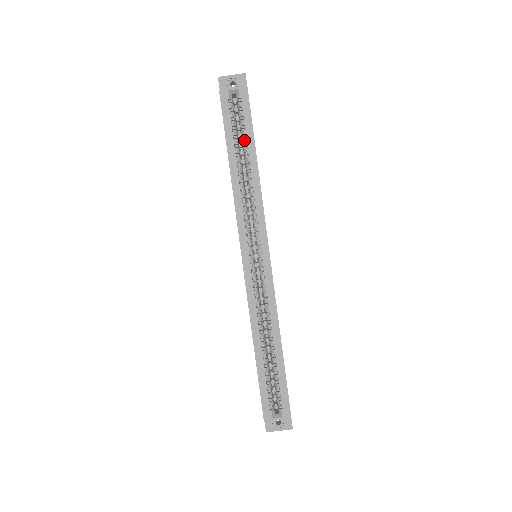
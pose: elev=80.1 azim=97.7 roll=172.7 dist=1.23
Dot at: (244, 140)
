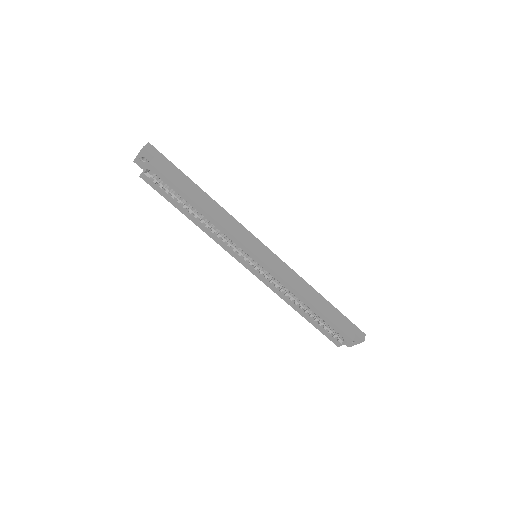
Dot at: occluded
